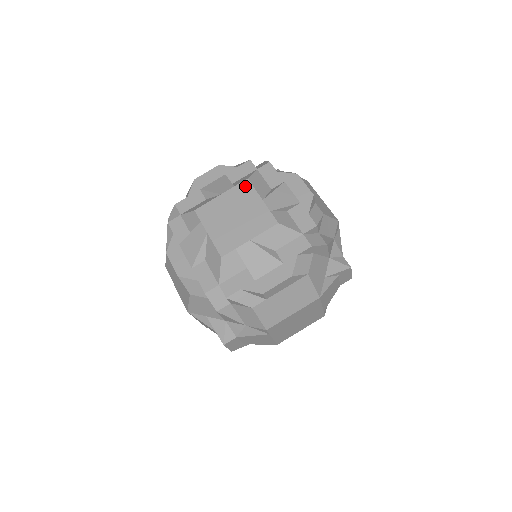
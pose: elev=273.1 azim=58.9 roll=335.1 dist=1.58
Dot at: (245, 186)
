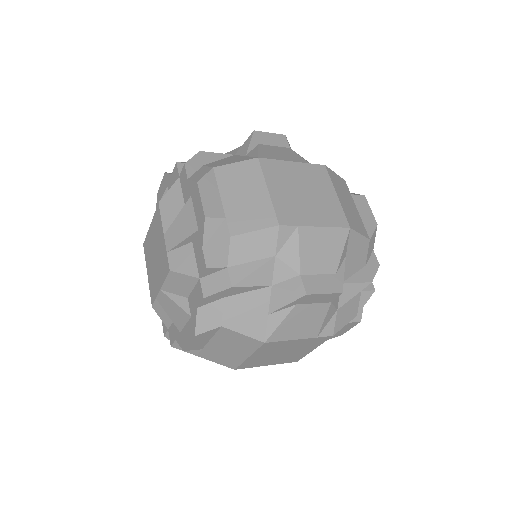
Dot at: (157, 214)
